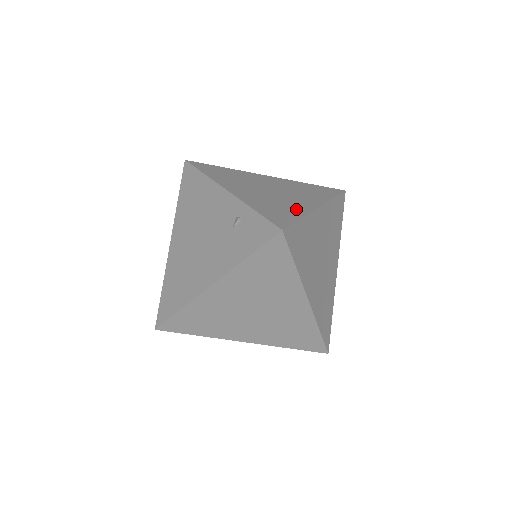
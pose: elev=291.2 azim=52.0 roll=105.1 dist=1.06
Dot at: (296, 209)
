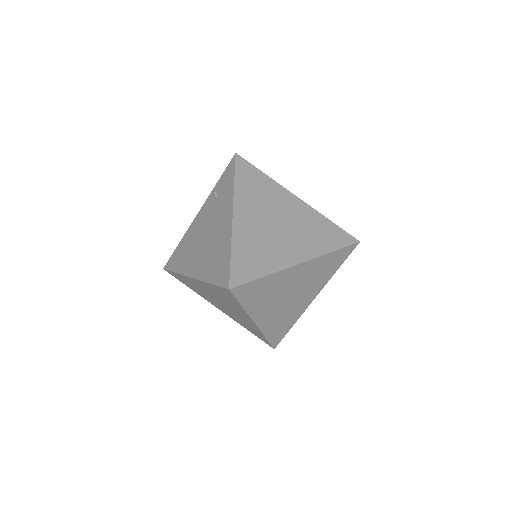
Dot at: occluded
